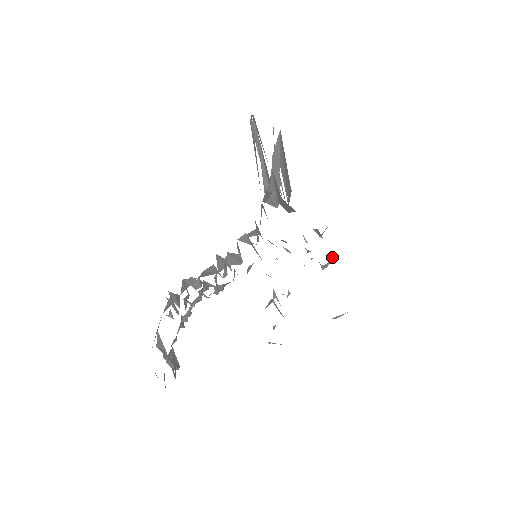
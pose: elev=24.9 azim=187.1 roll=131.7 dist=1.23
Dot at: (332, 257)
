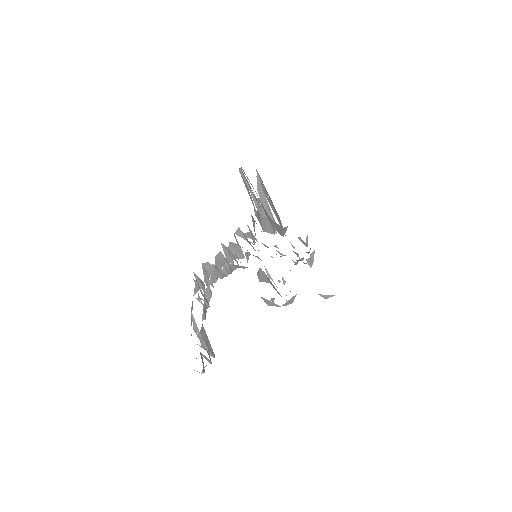
Dot at: (312, 253)
